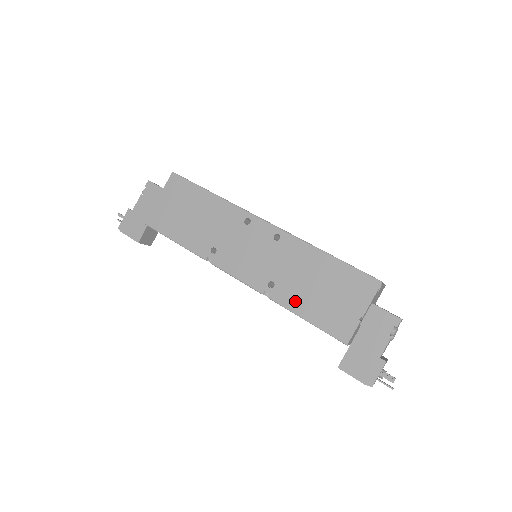
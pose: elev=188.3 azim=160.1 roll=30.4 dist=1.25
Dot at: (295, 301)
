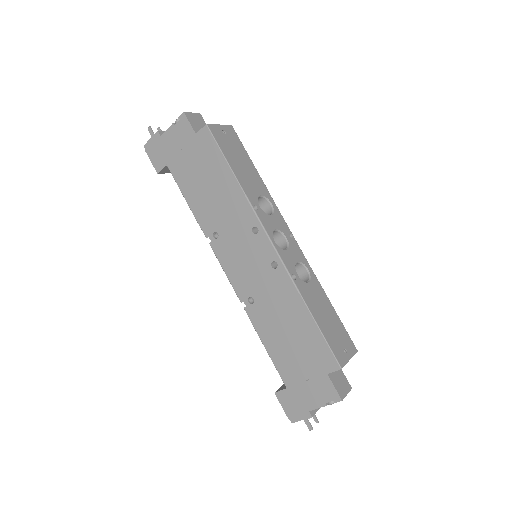
Dot at: (264, 328)
